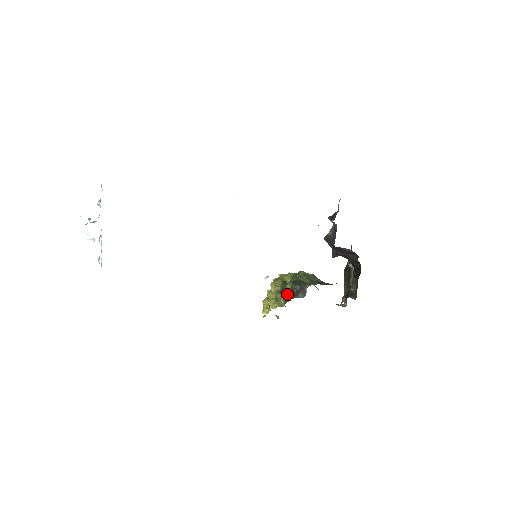
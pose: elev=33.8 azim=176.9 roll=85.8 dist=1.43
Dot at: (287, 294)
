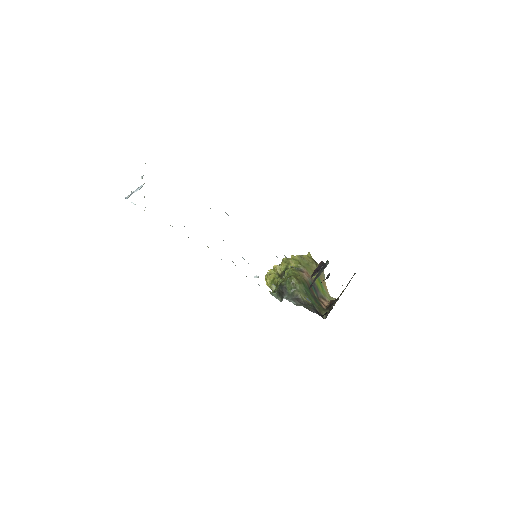
Dot at: occluded
